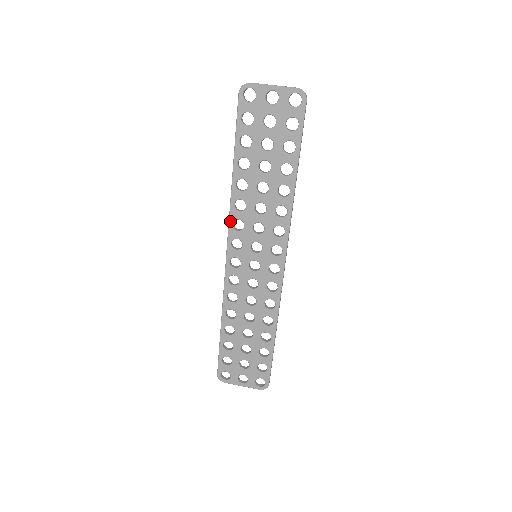
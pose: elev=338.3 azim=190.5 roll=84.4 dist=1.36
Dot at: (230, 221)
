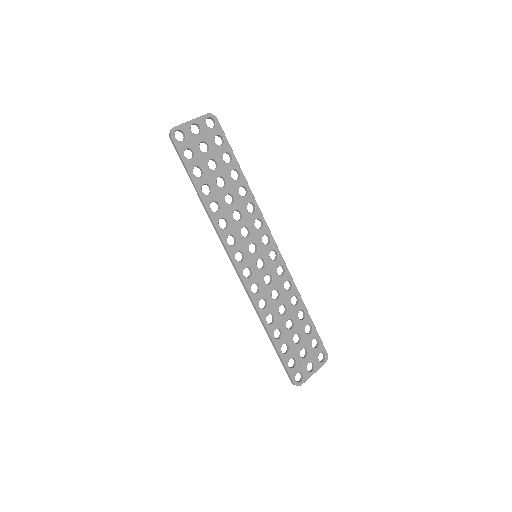
Dot at: (224, 241)
